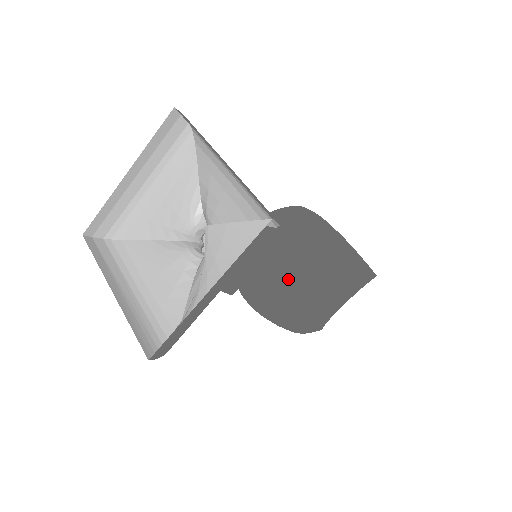
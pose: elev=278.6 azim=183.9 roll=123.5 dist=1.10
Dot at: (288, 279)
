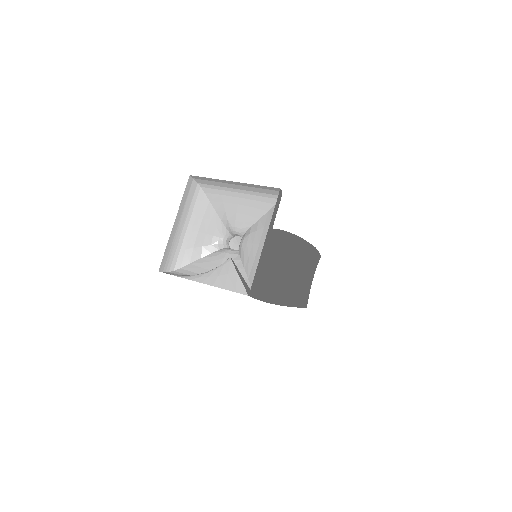
Dot at: (257, 280)
